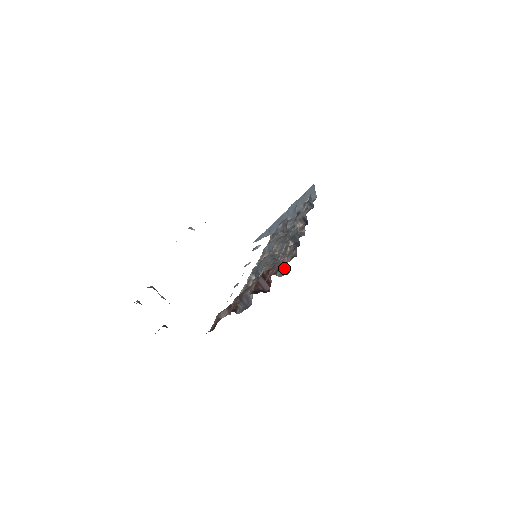
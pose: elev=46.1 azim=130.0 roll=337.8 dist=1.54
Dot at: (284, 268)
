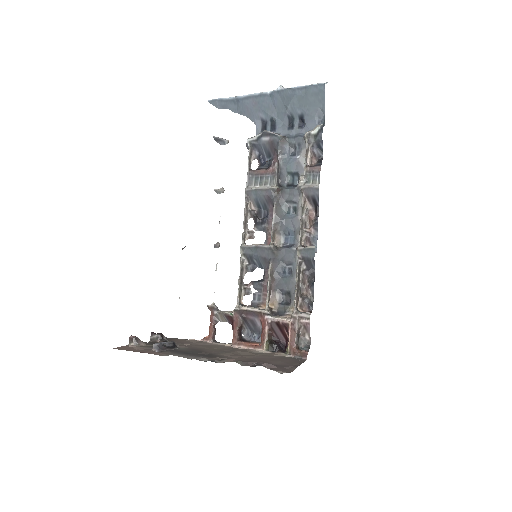
Dot at: (305, 334)
